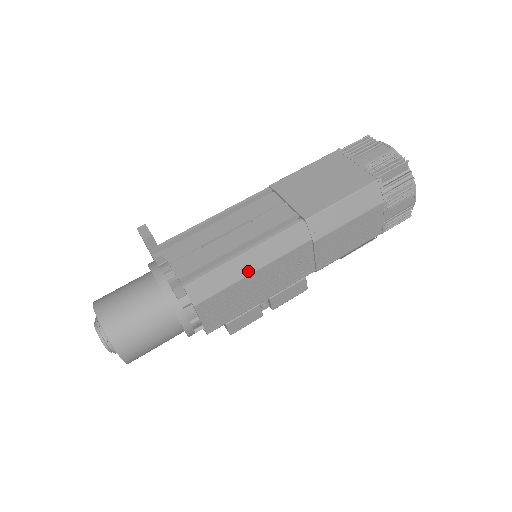
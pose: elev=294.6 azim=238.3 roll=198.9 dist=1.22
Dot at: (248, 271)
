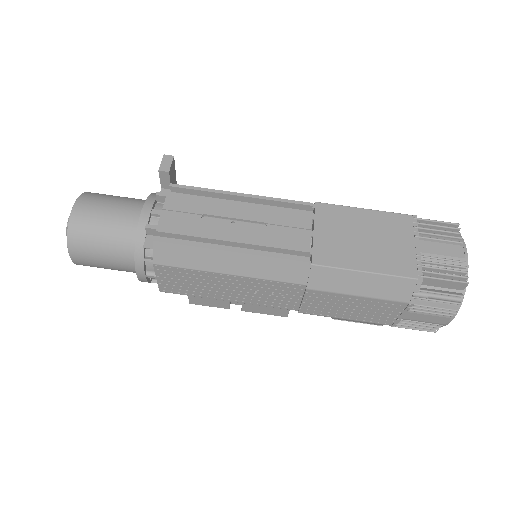
Dot at: (224, 269)
